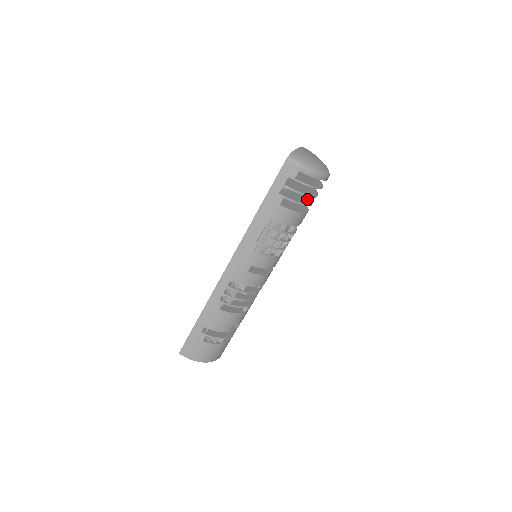
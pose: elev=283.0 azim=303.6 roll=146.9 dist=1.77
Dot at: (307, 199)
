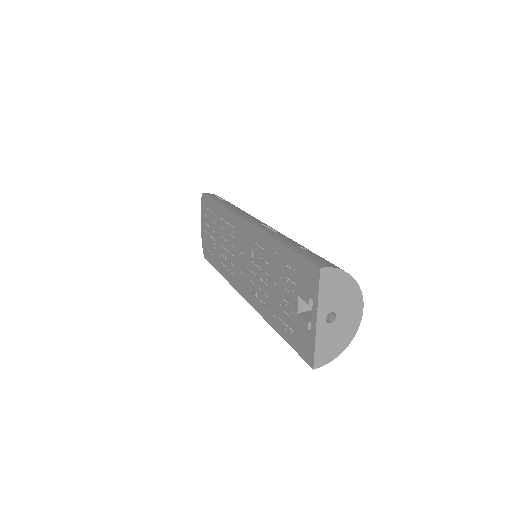
Dot at: occluded
